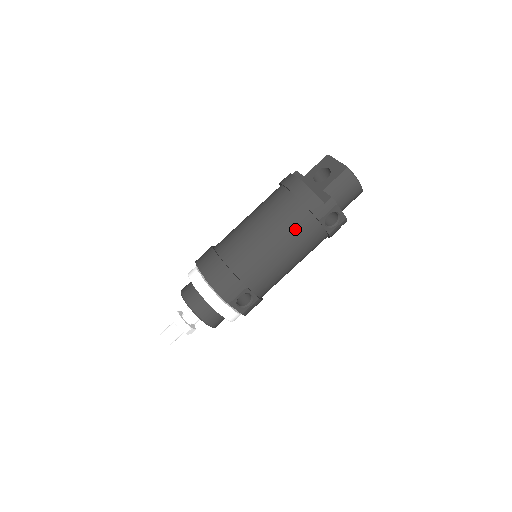
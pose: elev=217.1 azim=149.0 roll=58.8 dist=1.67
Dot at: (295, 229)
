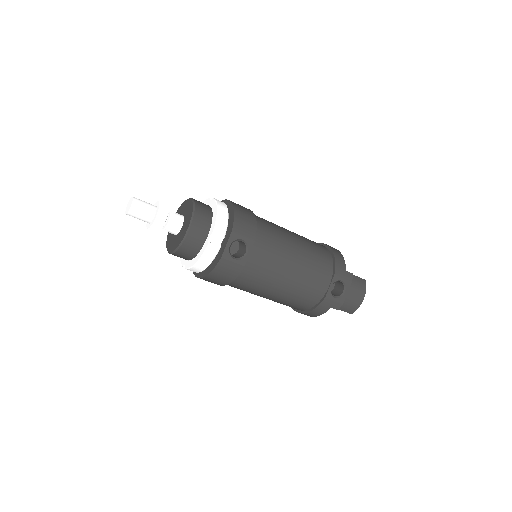
Dot at: (316, 259)
